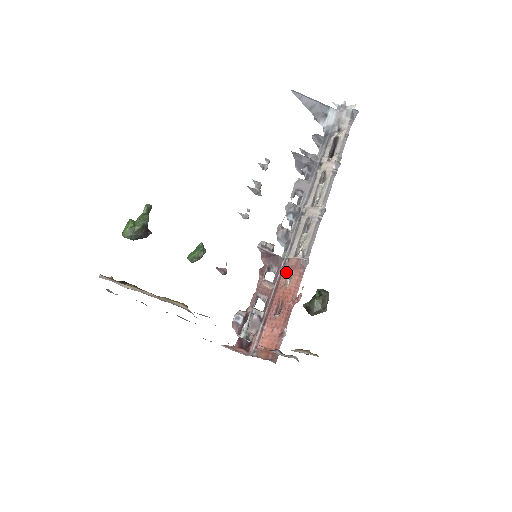
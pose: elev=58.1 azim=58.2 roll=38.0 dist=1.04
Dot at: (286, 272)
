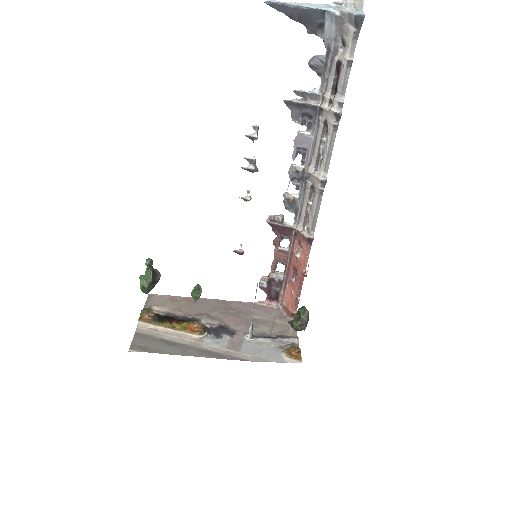
Dot at: (297, 241)
